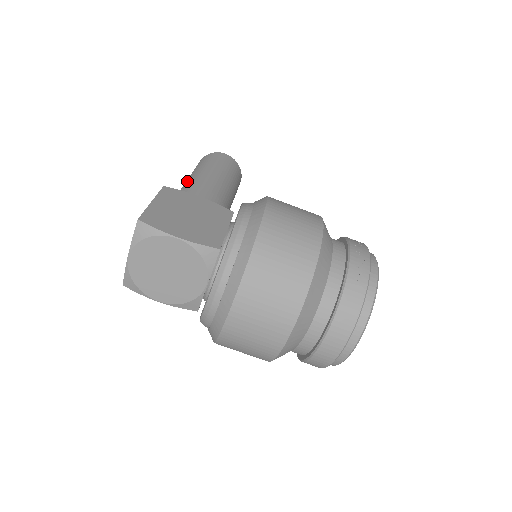
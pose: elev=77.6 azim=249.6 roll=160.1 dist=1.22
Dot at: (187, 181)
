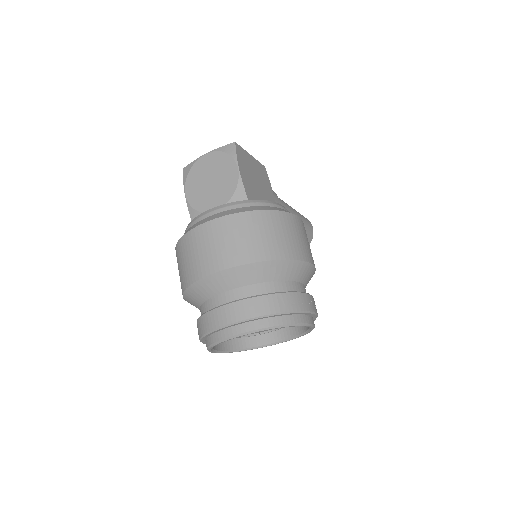
Dot at: occluded
